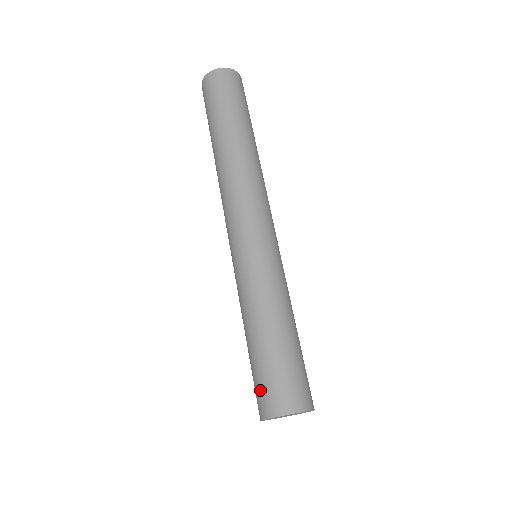
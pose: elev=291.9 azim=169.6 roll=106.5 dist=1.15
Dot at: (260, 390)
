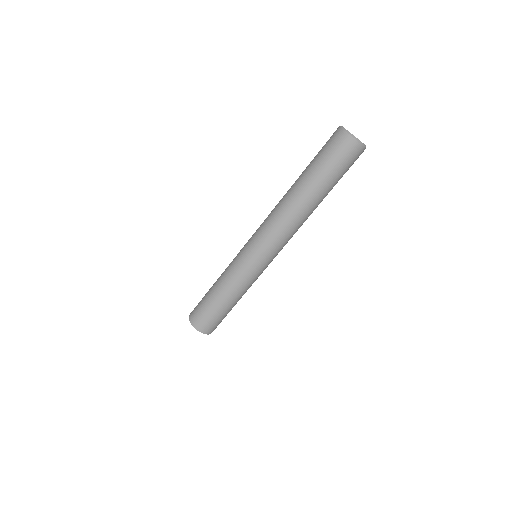
Dot at: (197, 305)
